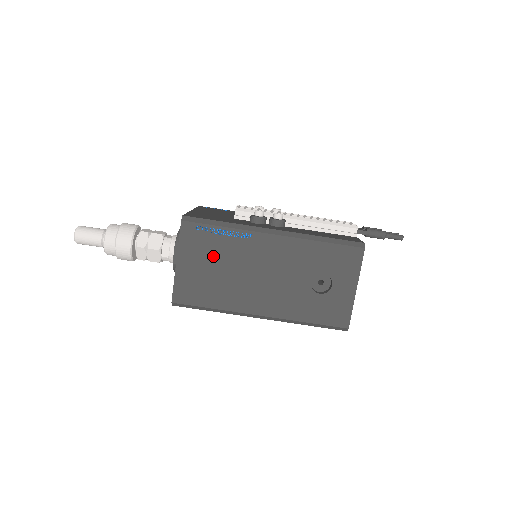
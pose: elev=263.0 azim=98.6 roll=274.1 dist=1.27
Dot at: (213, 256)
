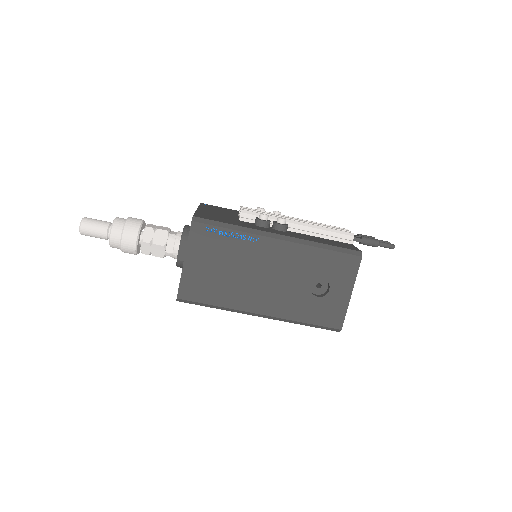
Dot at: (220, 256)
